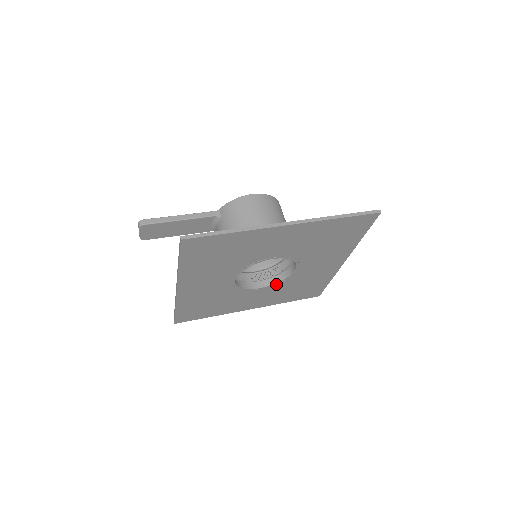
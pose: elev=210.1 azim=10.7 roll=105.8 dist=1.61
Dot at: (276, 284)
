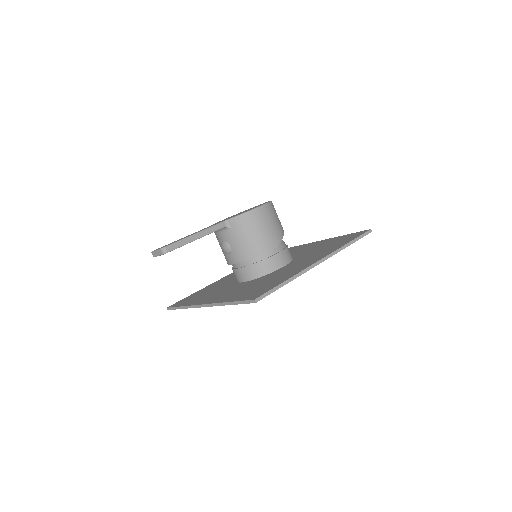
Dot at: occluded
